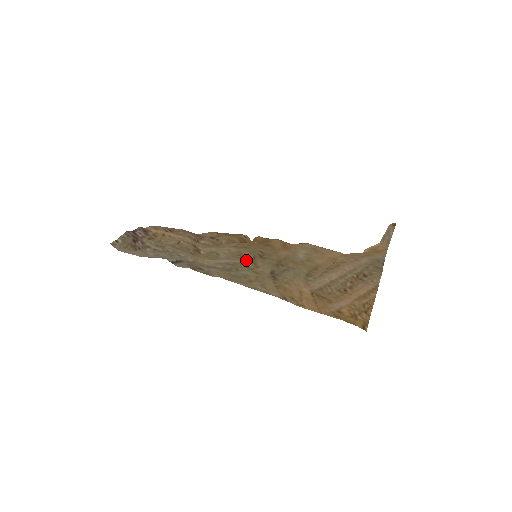
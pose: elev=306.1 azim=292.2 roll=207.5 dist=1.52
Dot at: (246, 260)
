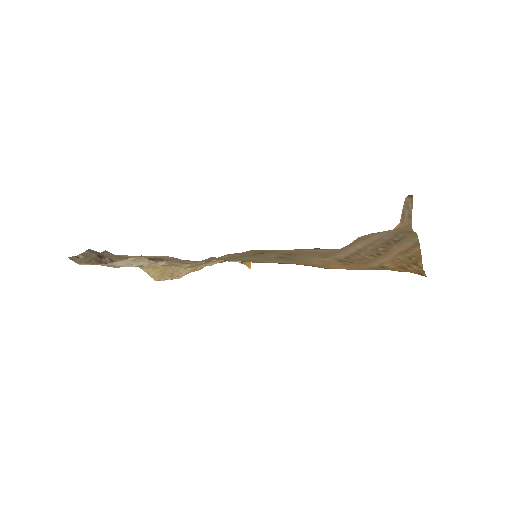
Dot at: (245, 255)
